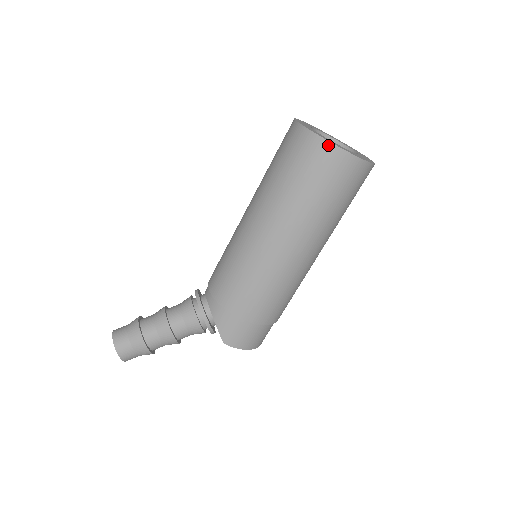
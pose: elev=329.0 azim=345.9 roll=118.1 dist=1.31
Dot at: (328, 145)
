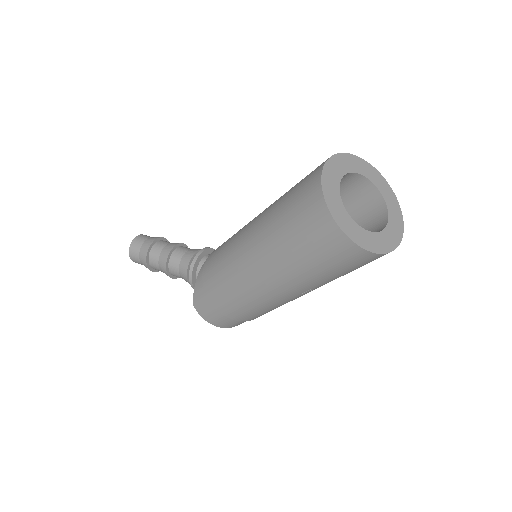
Dot at: (323, 205)
